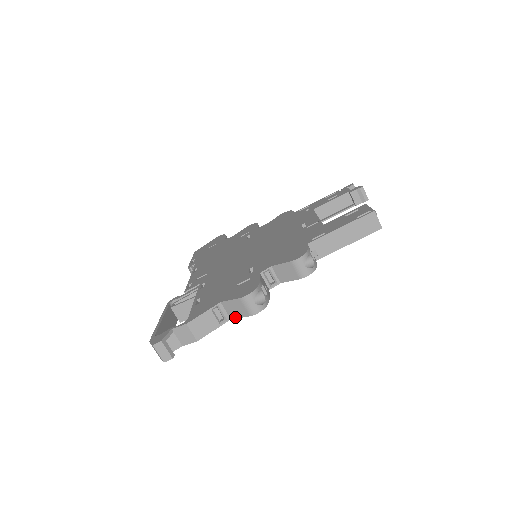
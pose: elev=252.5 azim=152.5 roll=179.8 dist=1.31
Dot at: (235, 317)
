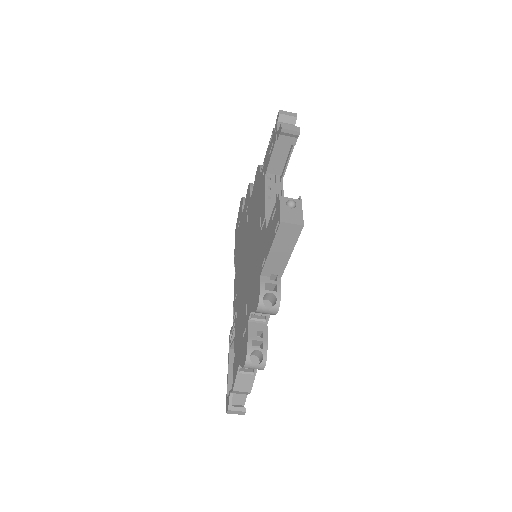
Dot at: occluded
